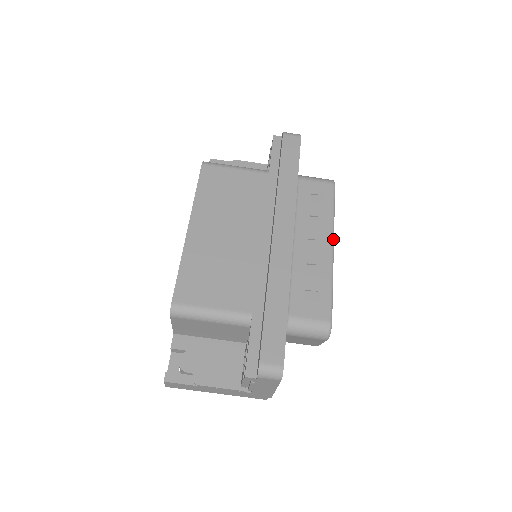
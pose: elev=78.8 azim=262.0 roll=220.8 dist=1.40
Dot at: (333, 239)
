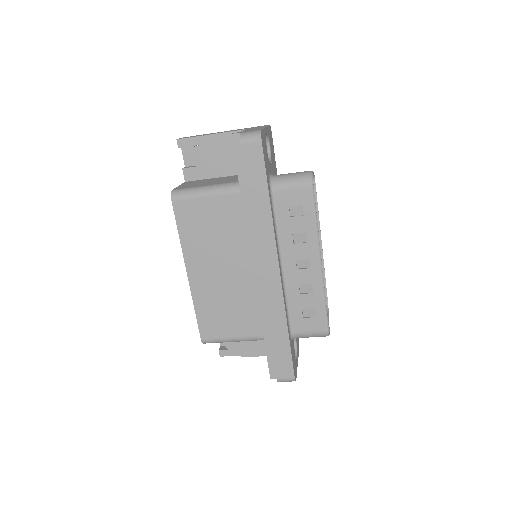
Dot at: (320, 254)
